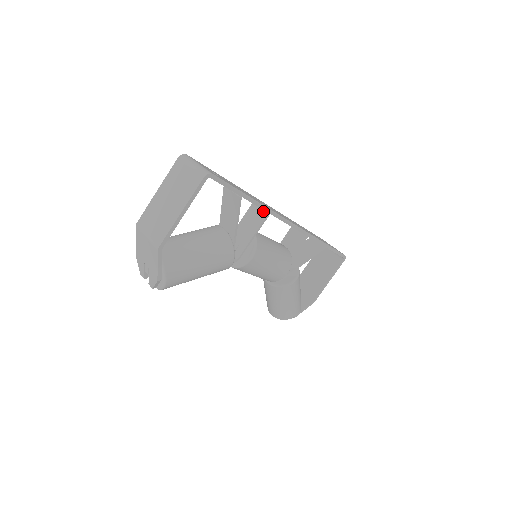
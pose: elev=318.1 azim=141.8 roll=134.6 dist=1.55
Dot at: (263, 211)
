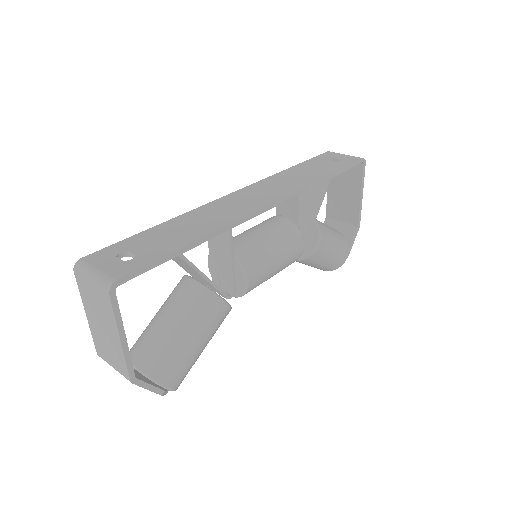
Dot at: occluded
